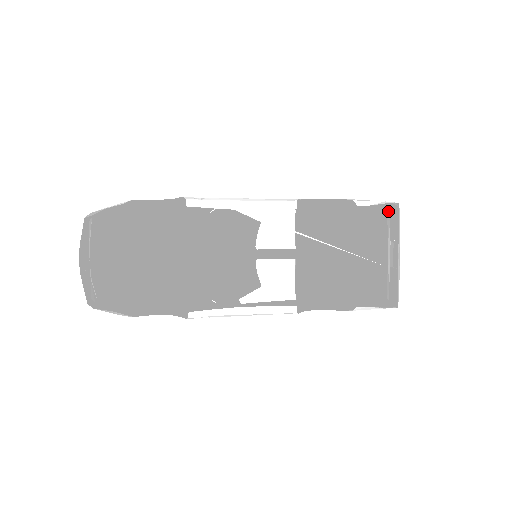
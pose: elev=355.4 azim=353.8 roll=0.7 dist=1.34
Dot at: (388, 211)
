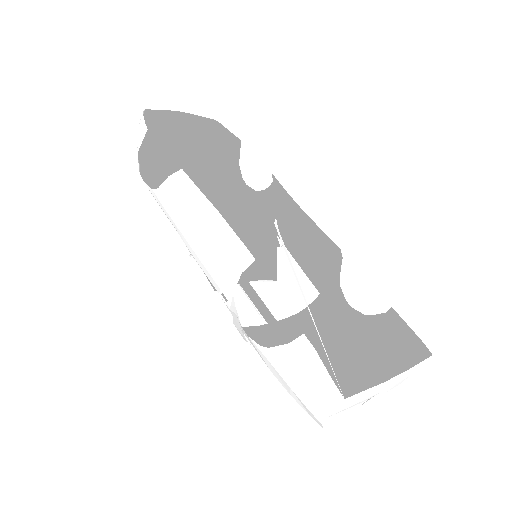
Dot at: (403, 383)
